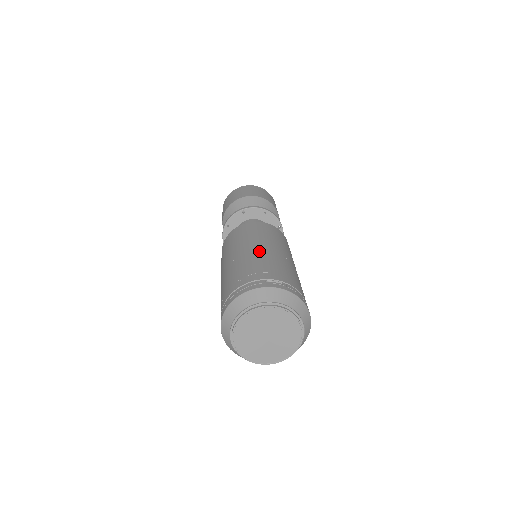
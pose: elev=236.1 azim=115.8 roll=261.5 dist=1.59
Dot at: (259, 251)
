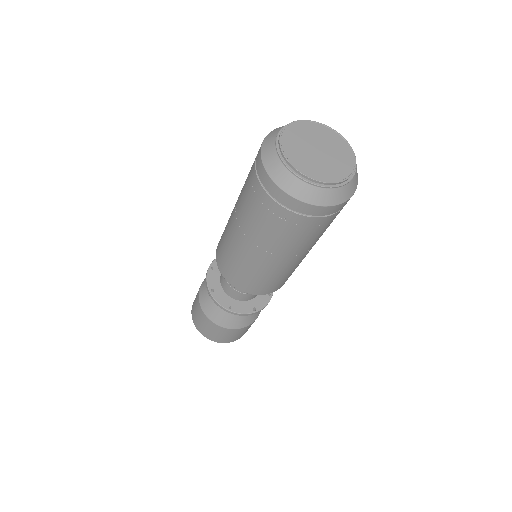
Dot at: occluded
